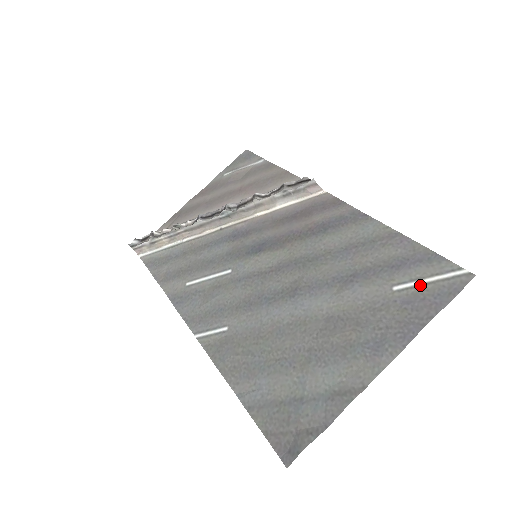
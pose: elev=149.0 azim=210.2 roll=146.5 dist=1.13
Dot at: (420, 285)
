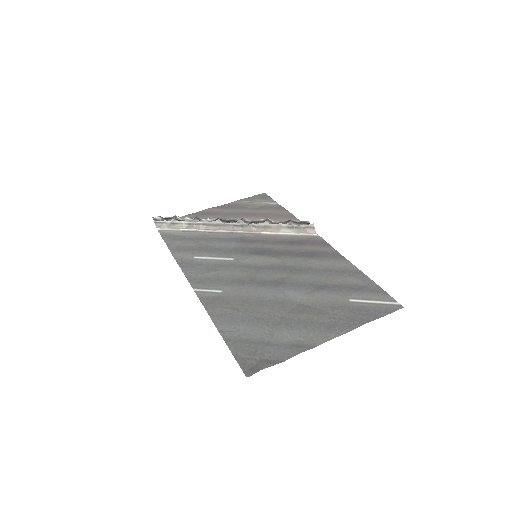
Dot at: (368, 303)
